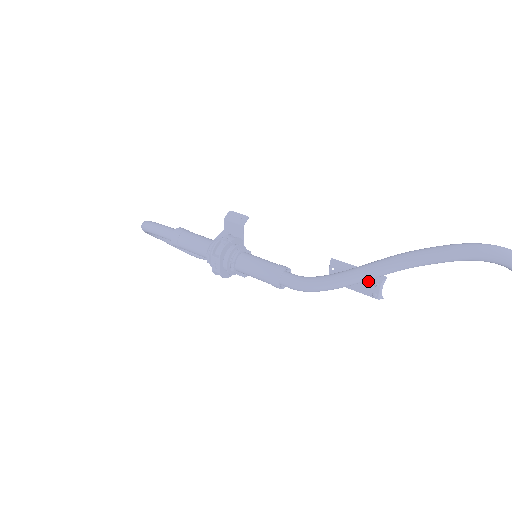
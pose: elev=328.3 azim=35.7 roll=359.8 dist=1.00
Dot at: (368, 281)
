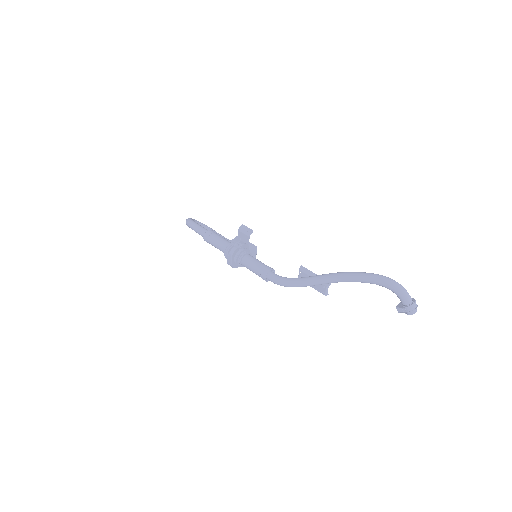
Dot at: occluded
